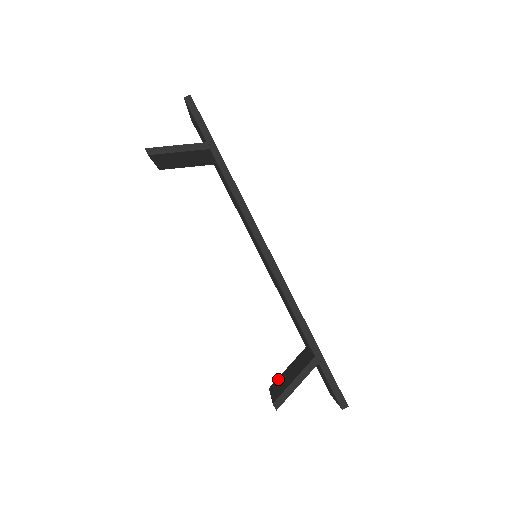
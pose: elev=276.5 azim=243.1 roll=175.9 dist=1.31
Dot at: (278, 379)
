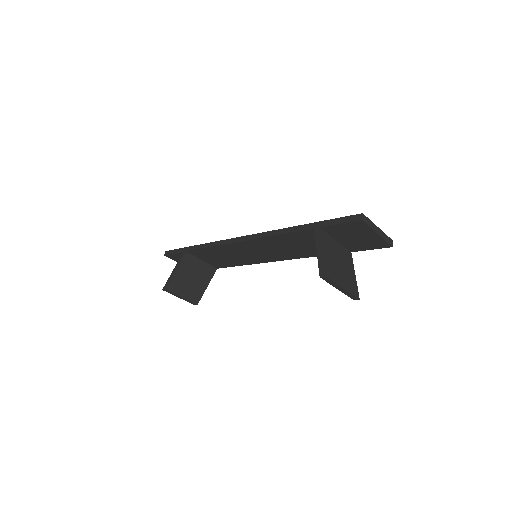
Dot at: occluded
